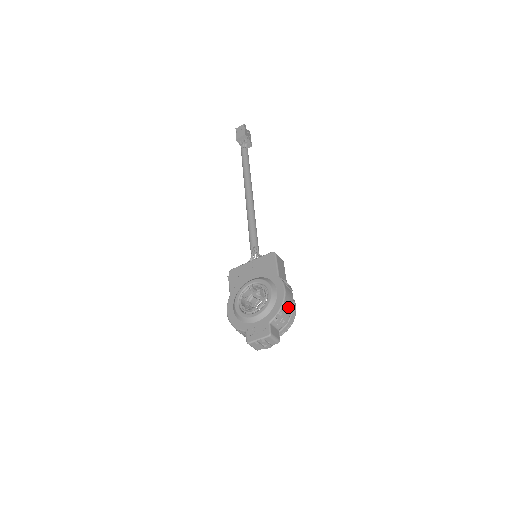
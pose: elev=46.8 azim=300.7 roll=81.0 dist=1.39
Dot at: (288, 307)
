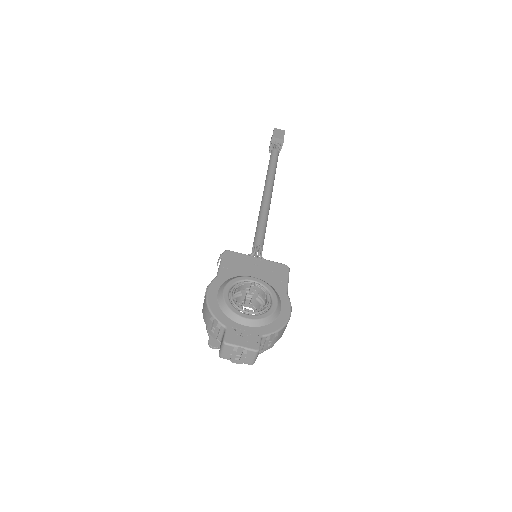
Dot at: (282, 333)
